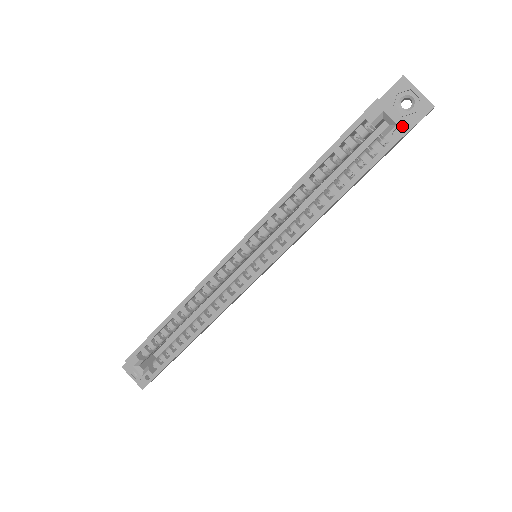
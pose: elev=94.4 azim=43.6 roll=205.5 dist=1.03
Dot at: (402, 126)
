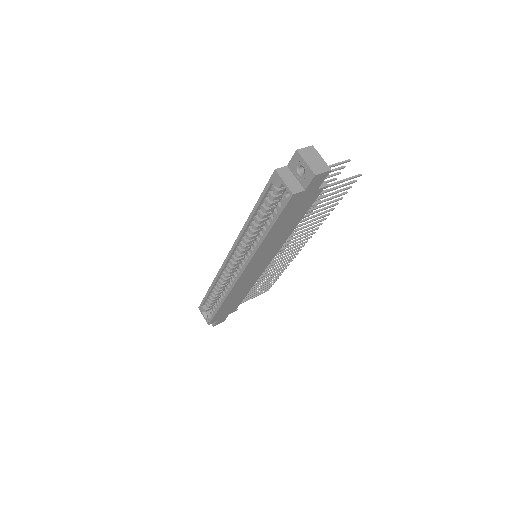
Dot at: (289, 191)
